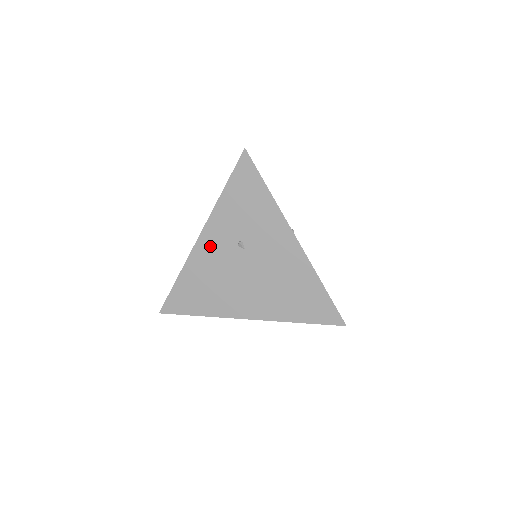
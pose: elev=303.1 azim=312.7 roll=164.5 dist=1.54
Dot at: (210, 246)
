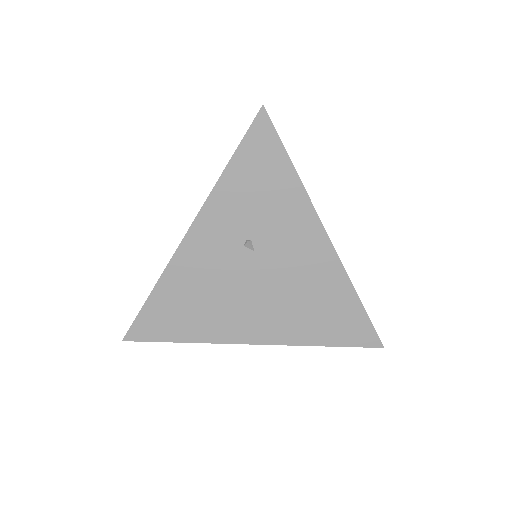
Dot at: (203, 246)
